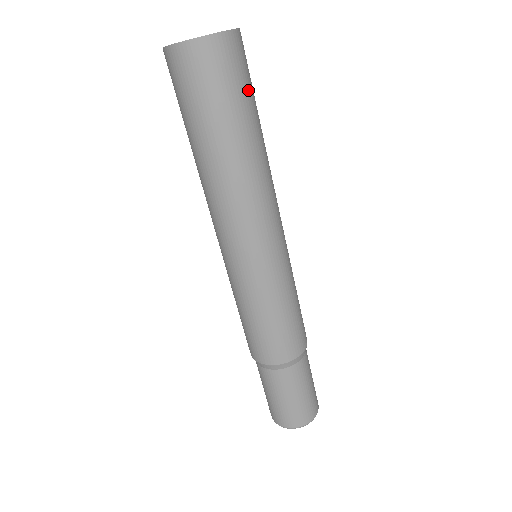
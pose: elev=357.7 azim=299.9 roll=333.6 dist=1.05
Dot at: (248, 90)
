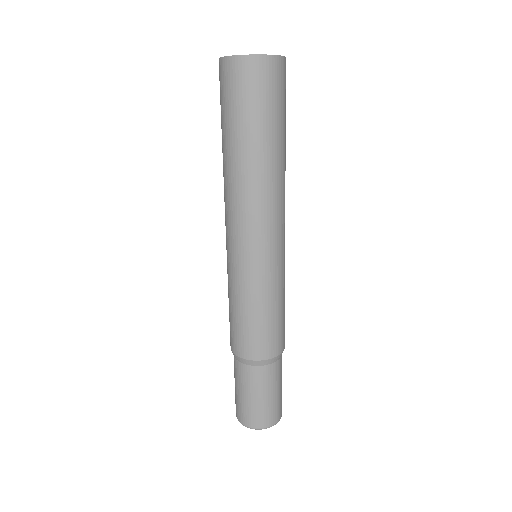
Dot at: (285, 108)
